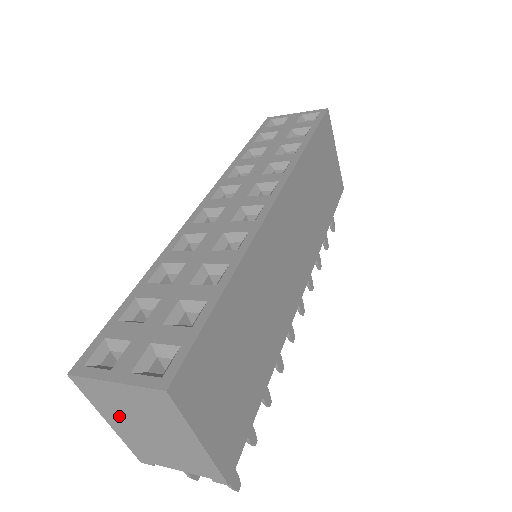
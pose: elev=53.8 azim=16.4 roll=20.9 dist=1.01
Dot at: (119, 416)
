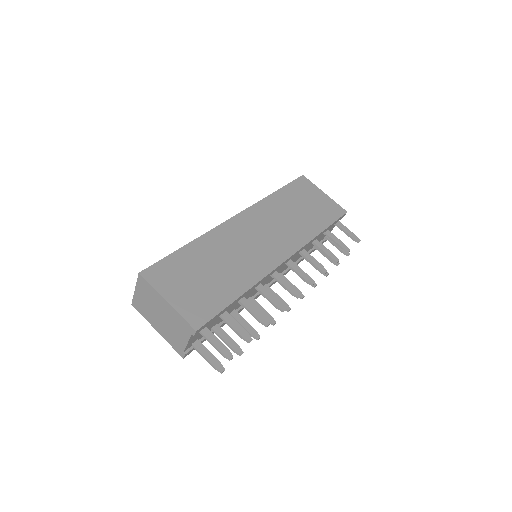
Dot at: (152, 318)
